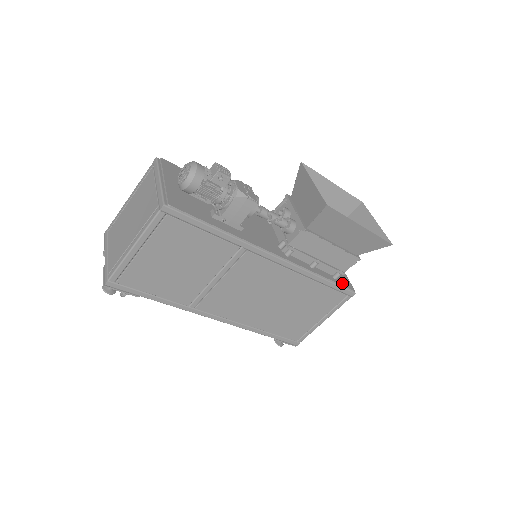
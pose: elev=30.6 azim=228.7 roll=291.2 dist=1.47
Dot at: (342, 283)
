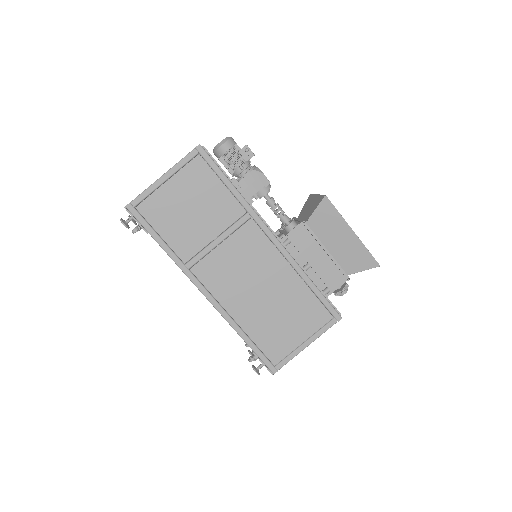
Dot at: (330, 301)
